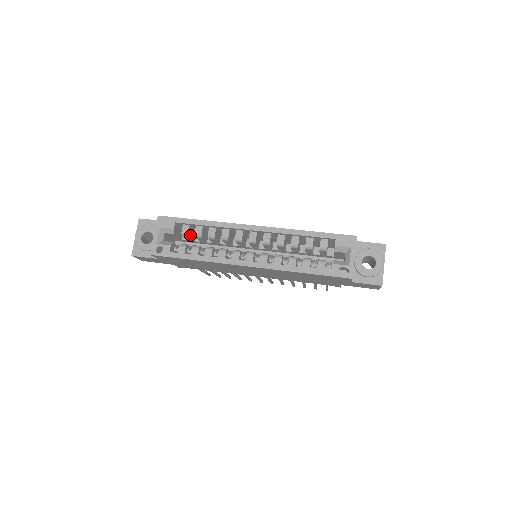
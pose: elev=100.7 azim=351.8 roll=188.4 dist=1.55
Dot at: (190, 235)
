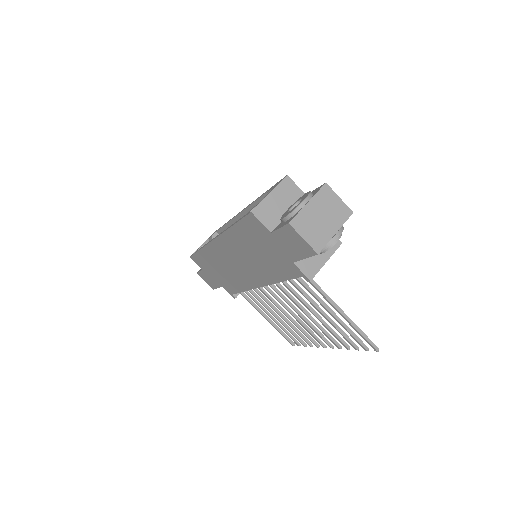
Dot at: occluded
